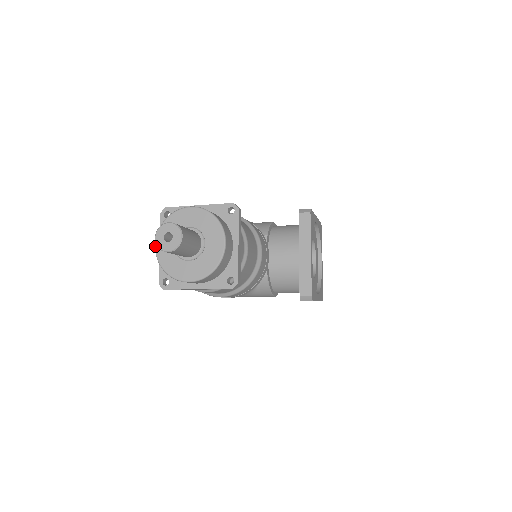
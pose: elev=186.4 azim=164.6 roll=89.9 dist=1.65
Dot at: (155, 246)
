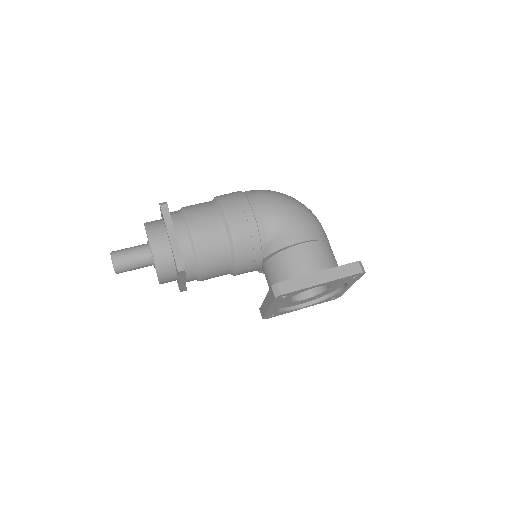
Dot at: occluded
